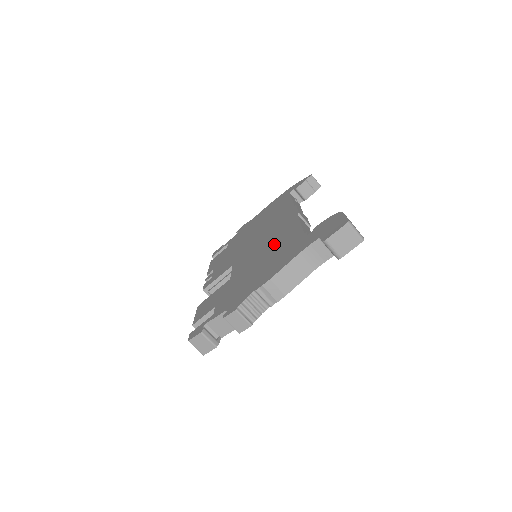
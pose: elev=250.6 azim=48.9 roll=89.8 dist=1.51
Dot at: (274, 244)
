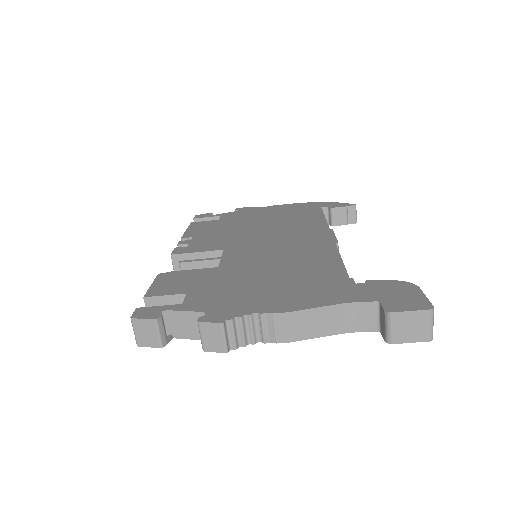
Dot at: (296, 262)
